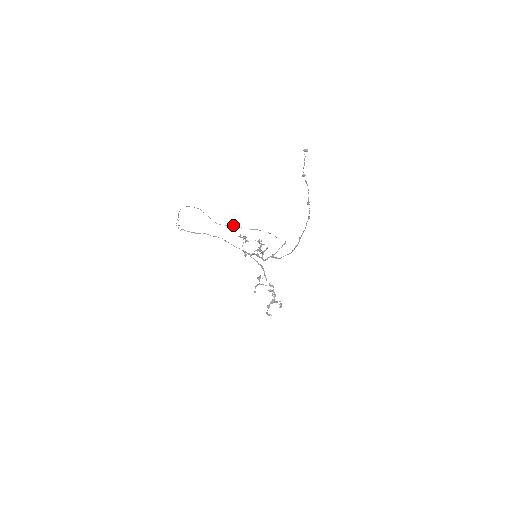
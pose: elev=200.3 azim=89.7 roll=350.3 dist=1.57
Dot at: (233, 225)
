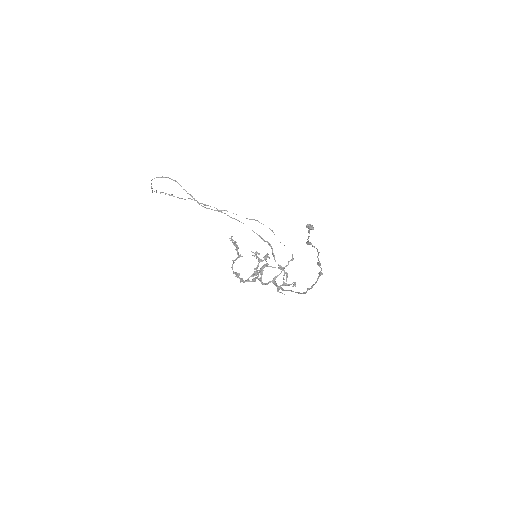
Dot at: (224, 210)
